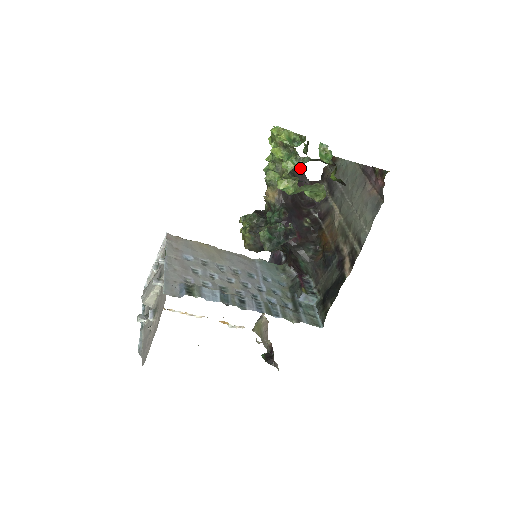
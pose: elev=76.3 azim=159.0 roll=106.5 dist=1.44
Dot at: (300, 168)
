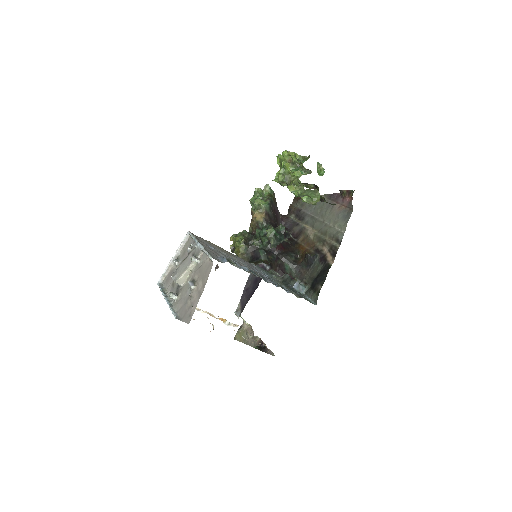
Dot at: (276, 202)
